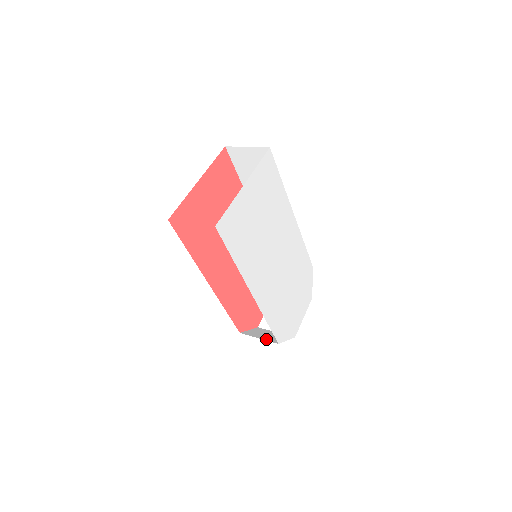
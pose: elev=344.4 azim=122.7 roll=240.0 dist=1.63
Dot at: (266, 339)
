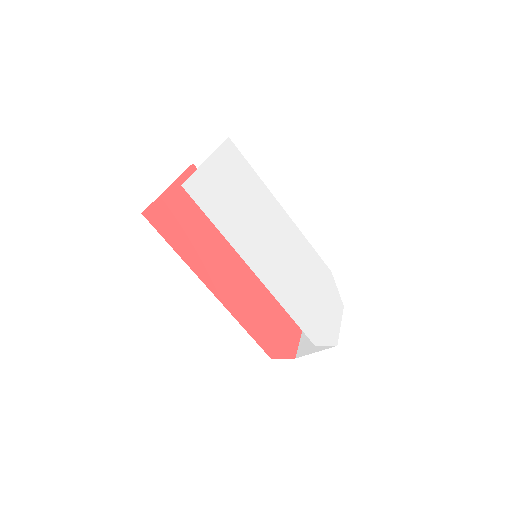
Dot at: occluded
